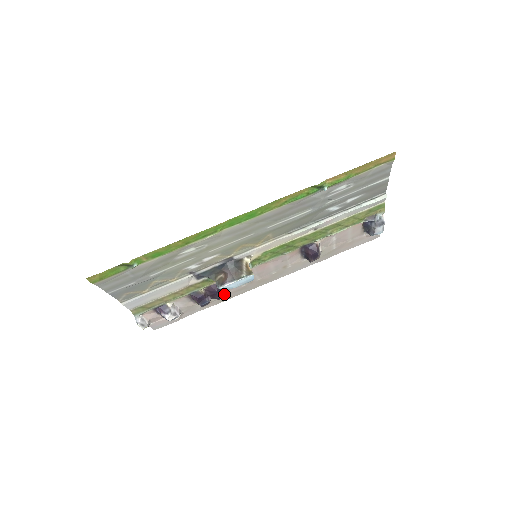
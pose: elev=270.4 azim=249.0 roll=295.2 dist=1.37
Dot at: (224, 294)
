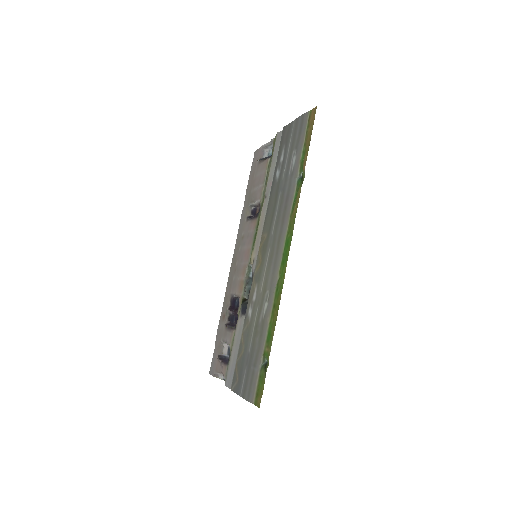
Dot at: occluded
